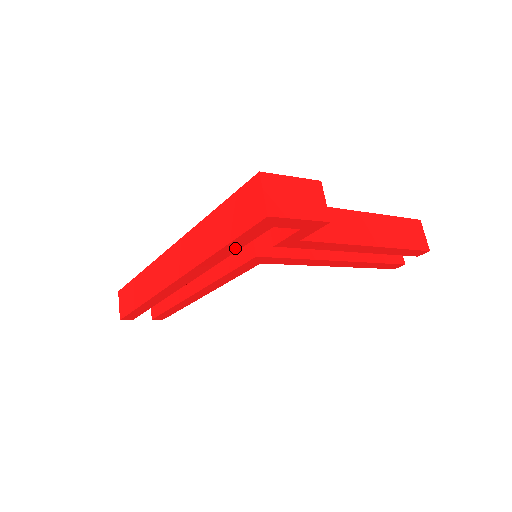
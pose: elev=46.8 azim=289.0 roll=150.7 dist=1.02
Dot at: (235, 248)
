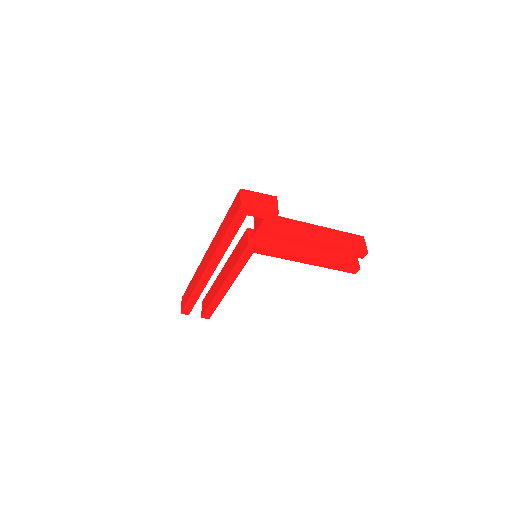
Dot at: (233, 234)
